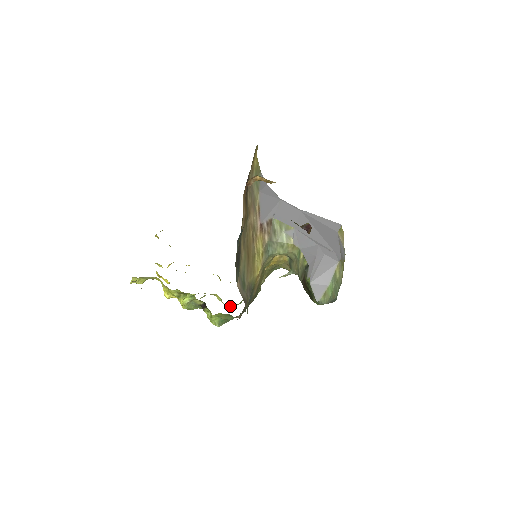
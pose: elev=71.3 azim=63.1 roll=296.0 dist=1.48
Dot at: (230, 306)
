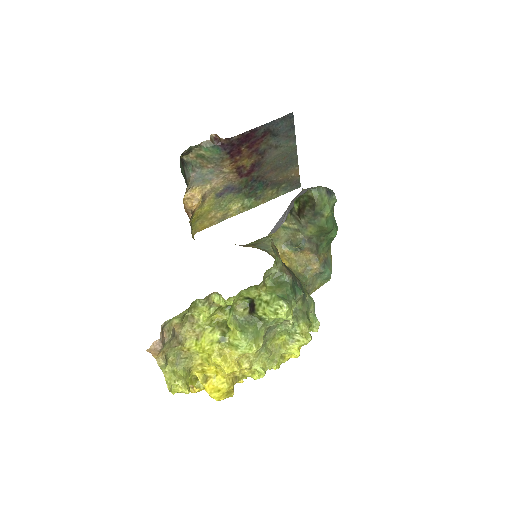
Dot at: (294, 316)
